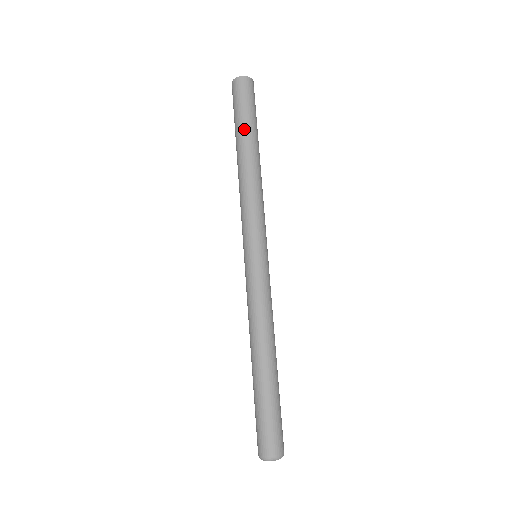
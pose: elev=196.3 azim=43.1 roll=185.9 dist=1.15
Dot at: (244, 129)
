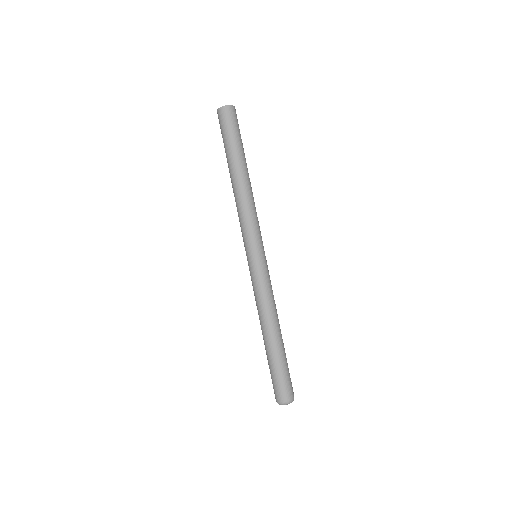
Dot at: (239, 152)
